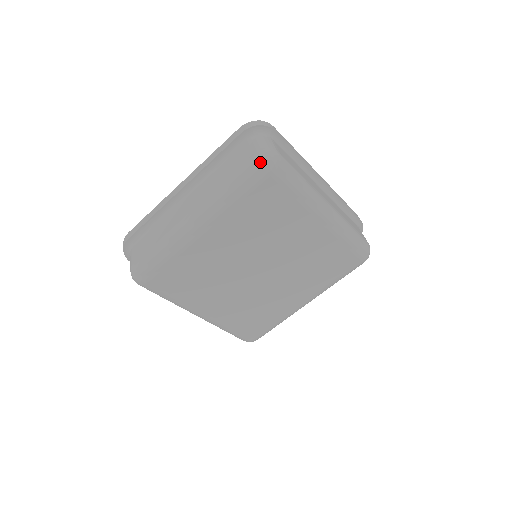
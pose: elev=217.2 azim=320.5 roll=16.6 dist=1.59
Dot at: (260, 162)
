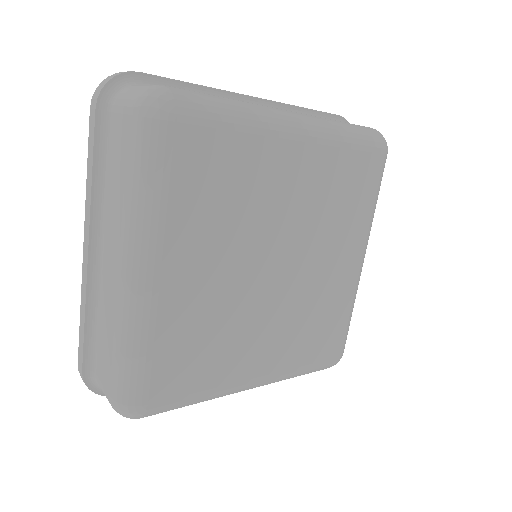
Dot at: (144, 115)
